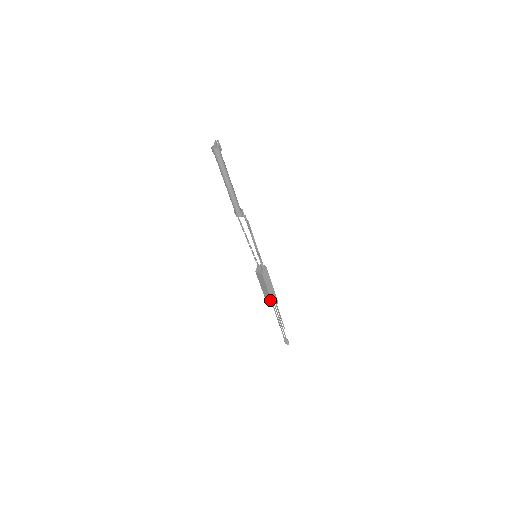
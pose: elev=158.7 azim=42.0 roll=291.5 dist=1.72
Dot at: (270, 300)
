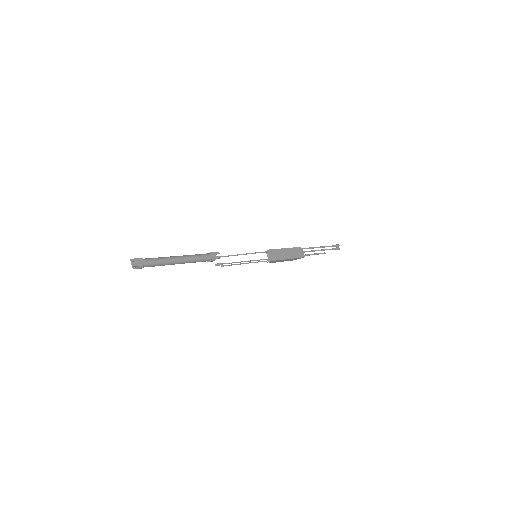
Dot at: occluded
